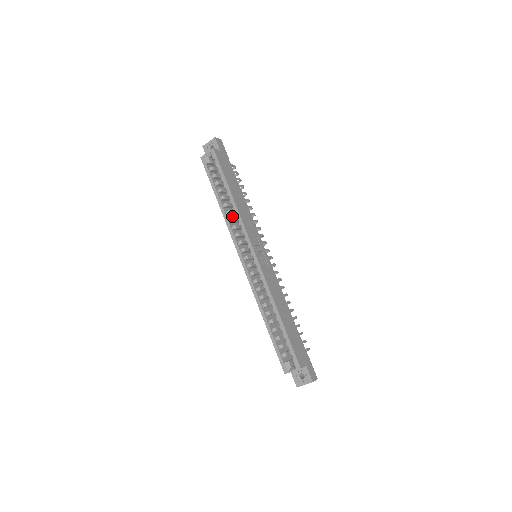
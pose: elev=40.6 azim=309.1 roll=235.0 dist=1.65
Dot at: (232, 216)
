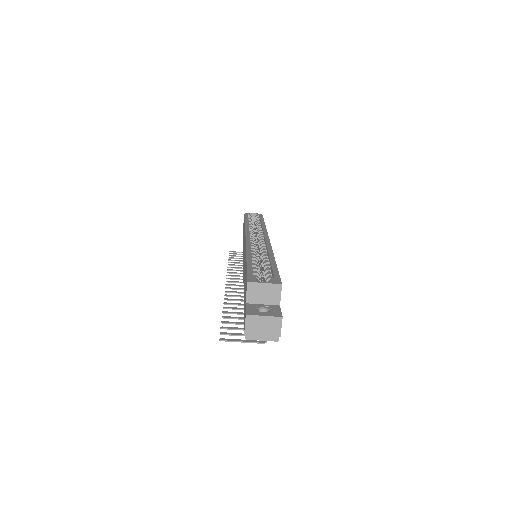
Dot at: occluded
